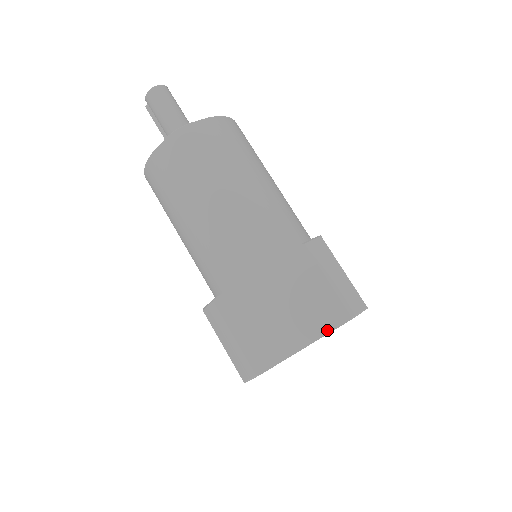
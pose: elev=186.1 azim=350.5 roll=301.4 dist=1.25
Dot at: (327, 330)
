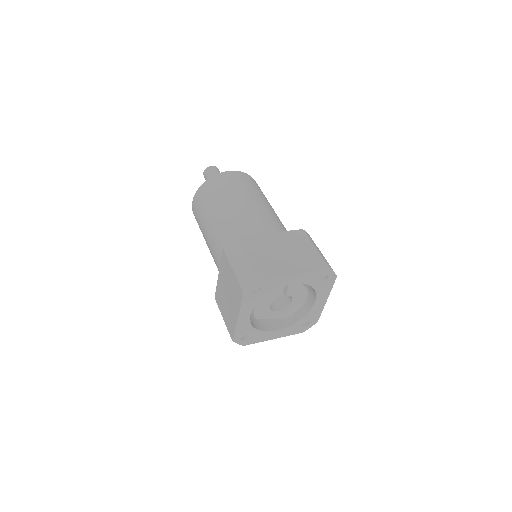
Dot at: (240, 304)
